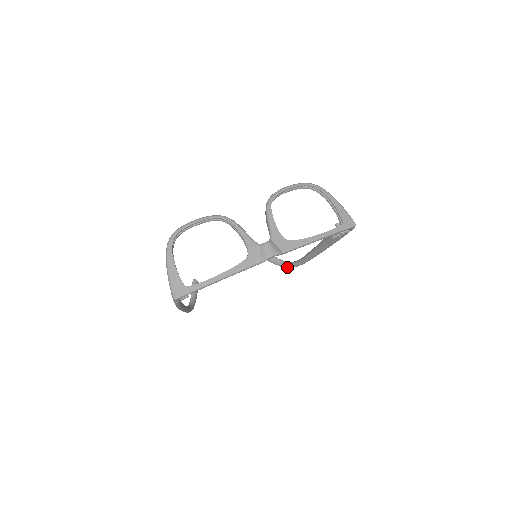
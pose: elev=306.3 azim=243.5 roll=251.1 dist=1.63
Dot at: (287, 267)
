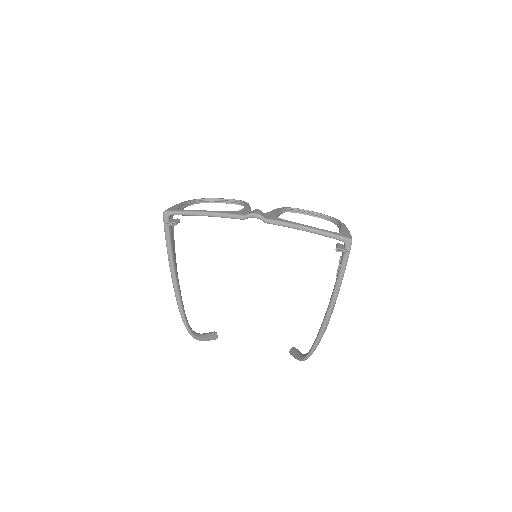
Dot at: (304, 357)
